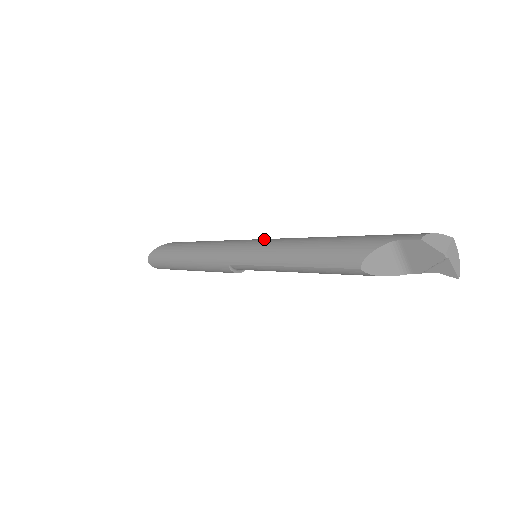
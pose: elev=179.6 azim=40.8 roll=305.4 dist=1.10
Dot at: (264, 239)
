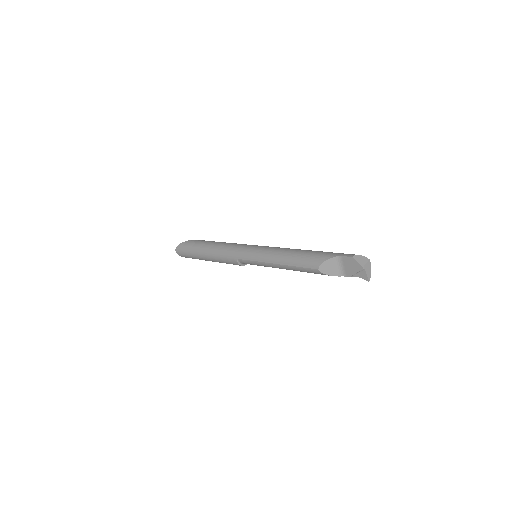
Dot at: (263, 246)
